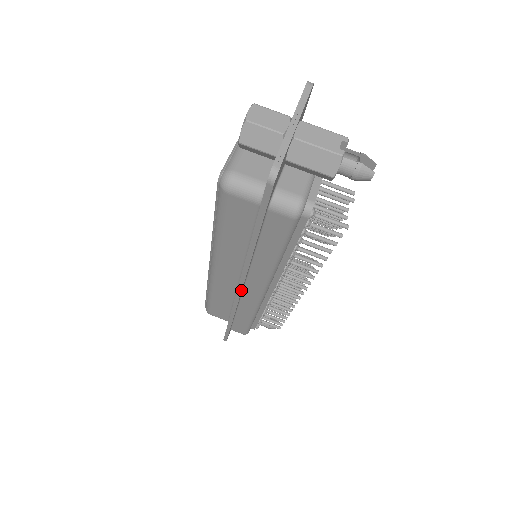
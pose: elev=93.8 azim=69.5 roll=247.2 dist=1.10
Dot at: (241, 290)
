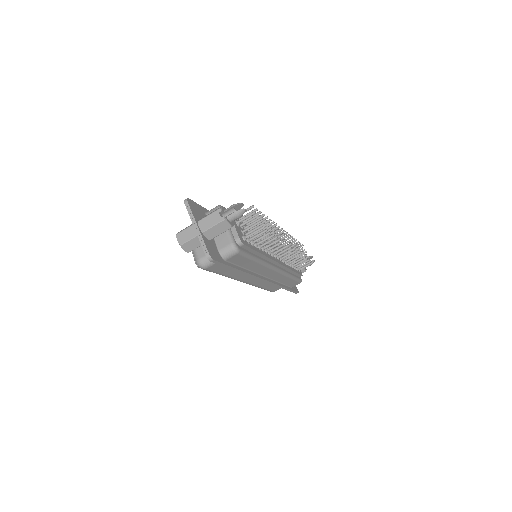
Dot at: (264, 280)
